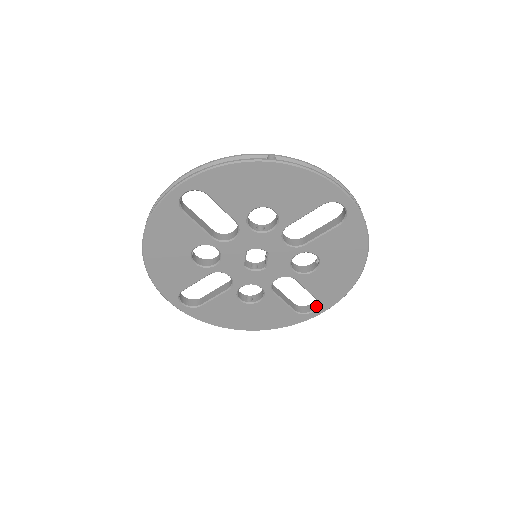
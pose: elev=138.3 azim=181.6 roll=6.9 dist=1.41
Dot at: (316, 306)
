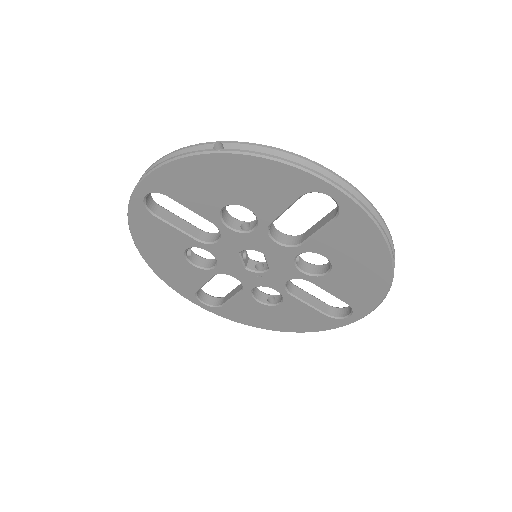
Dot at: (351, 310)
